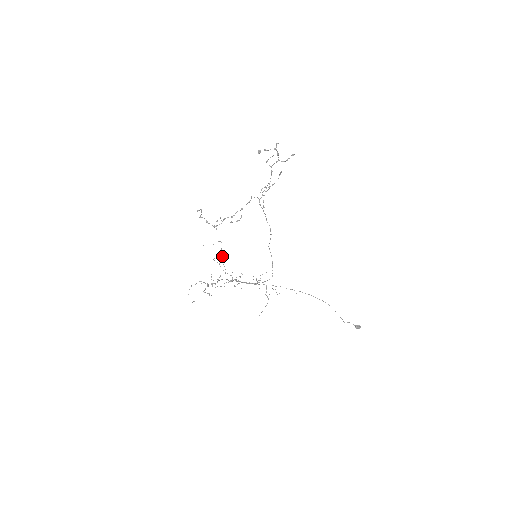
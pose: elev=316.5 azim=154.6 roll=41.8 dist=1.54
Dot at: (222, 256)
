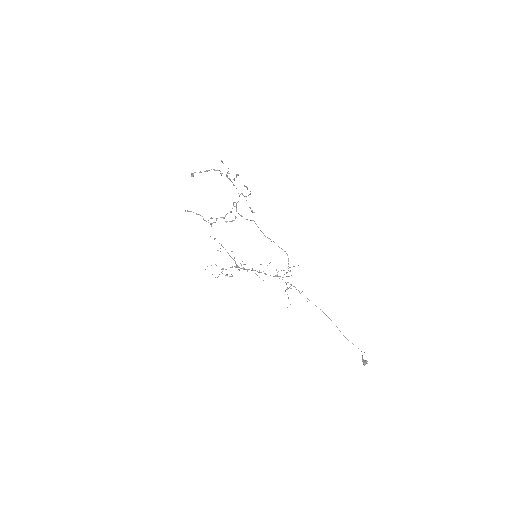
Dot at: (225, 249)
